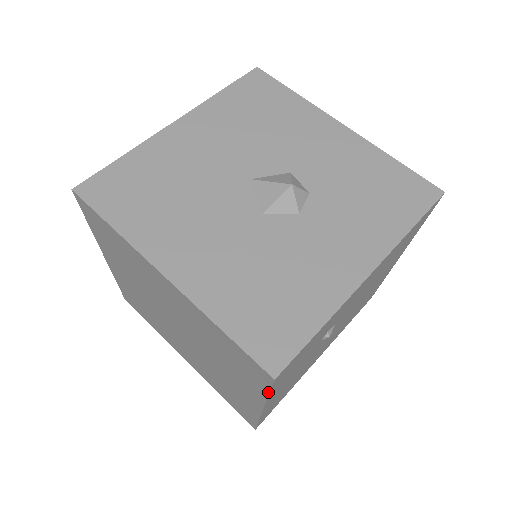
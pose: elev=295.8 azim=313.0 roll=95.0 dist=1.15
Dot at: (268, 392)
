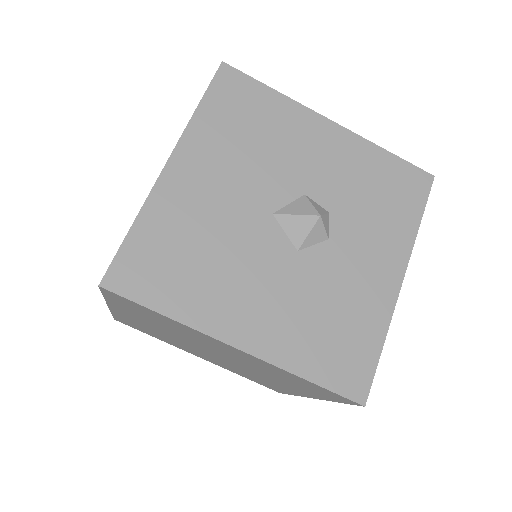
Dot at: occluded
